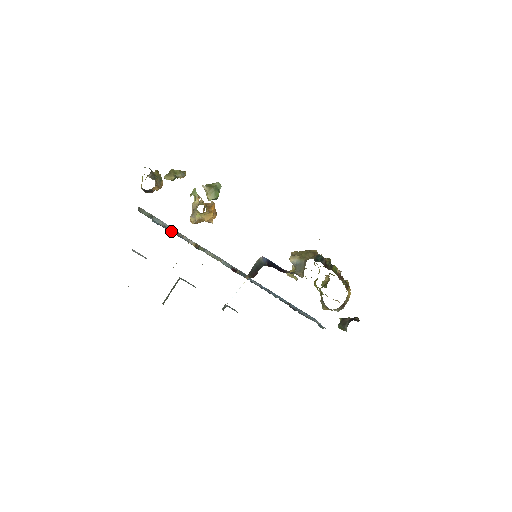
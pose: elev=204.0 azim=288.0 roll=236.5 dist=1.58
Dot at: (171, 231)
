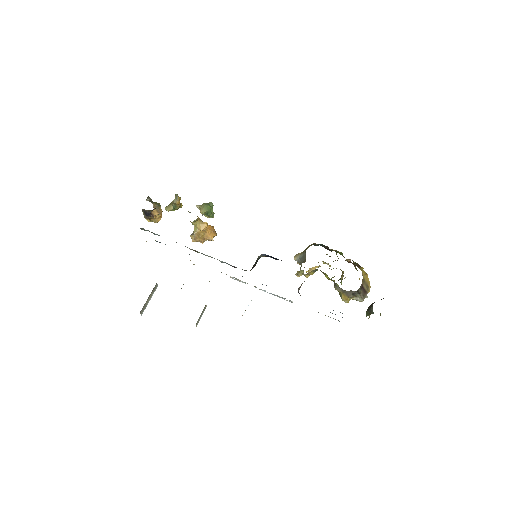
Dot at: occluded
